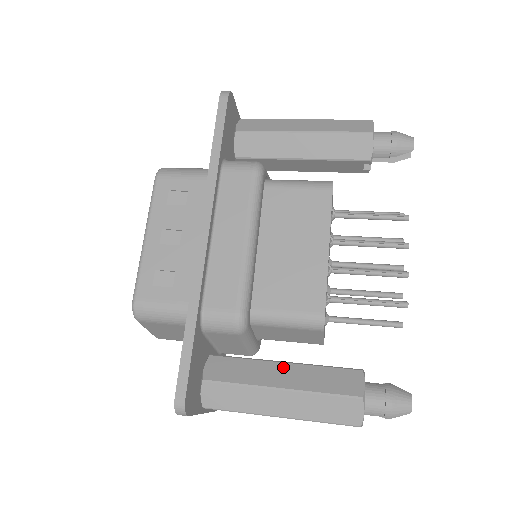
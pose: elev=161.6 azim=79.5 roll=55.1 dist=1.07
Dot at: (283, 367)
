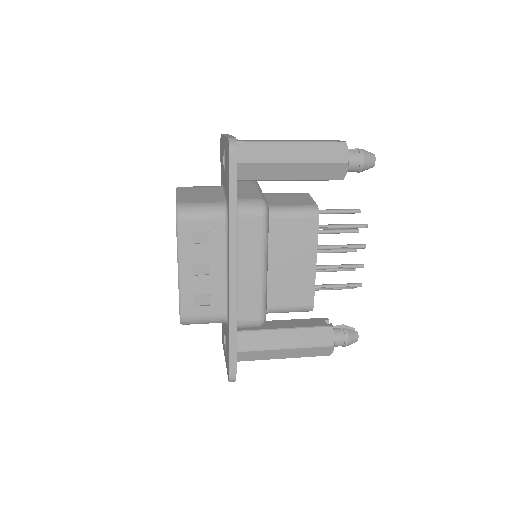
Dot at: (284, 333)
